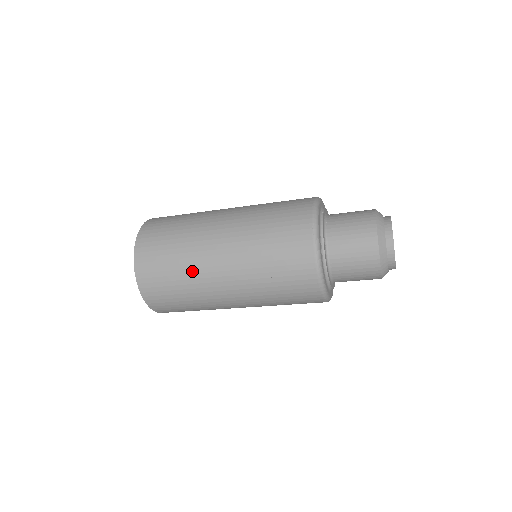
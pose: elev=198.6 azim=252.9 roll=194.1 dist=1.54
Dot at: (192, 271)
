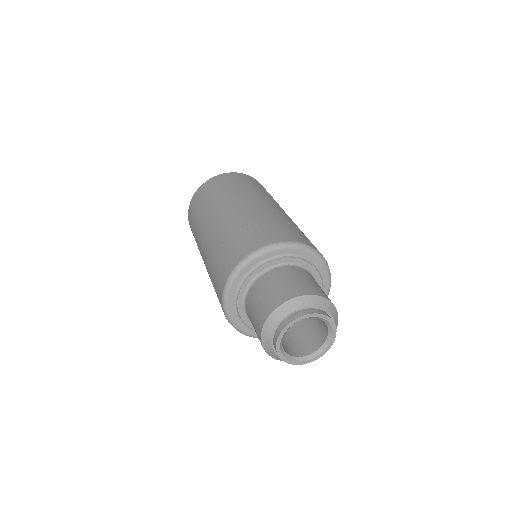
Dot at: (200, 225)
